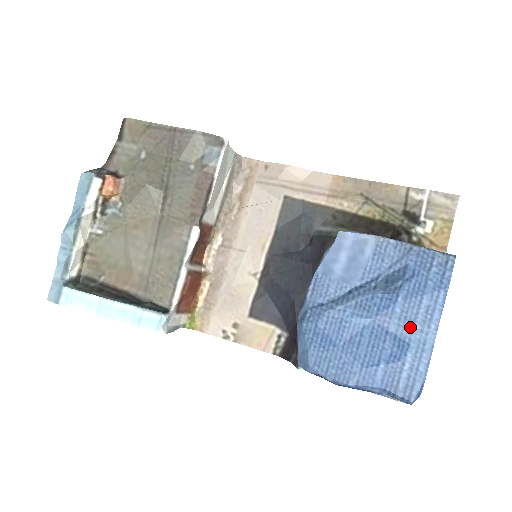
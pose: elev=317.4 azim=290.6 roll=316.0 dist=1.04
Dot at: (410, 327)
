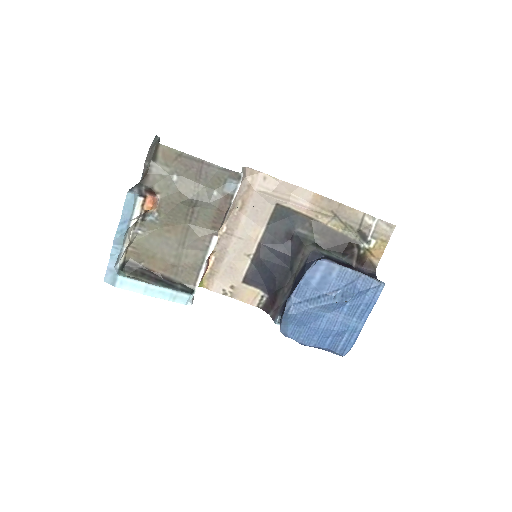
Dot at: (350, 319)
